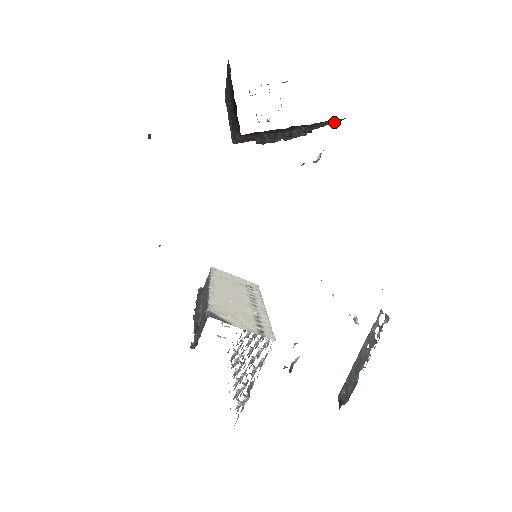
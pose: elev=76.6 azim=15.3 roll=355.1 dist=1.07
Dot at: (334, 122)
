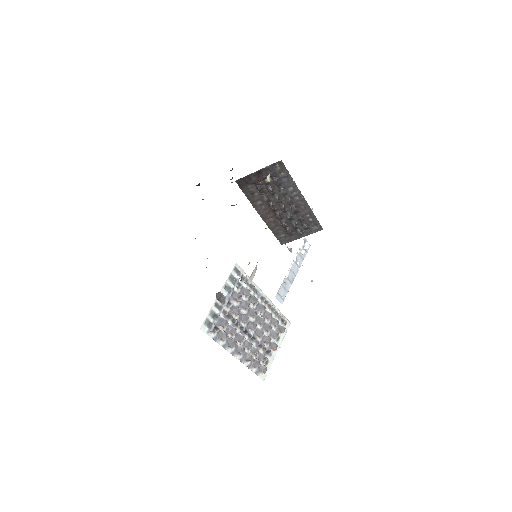
Dot at: (289, 175)
